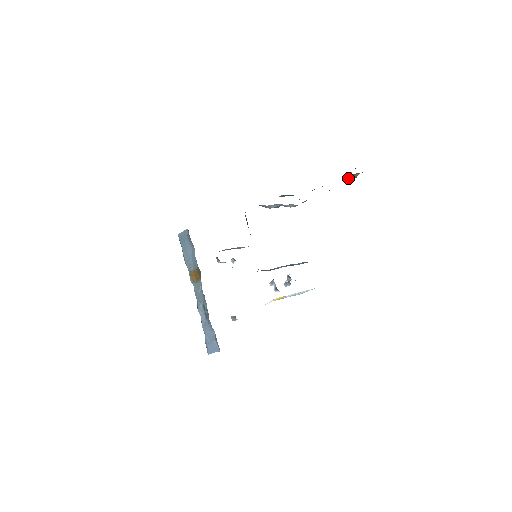
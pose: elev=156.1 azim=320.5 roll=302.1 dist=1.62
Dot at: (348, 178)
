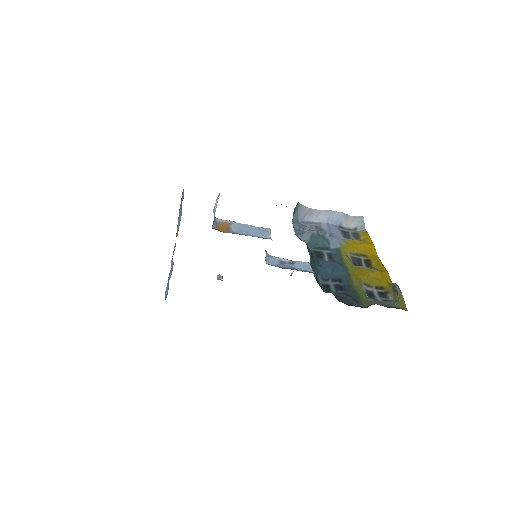
Dot at: (393, 284)
